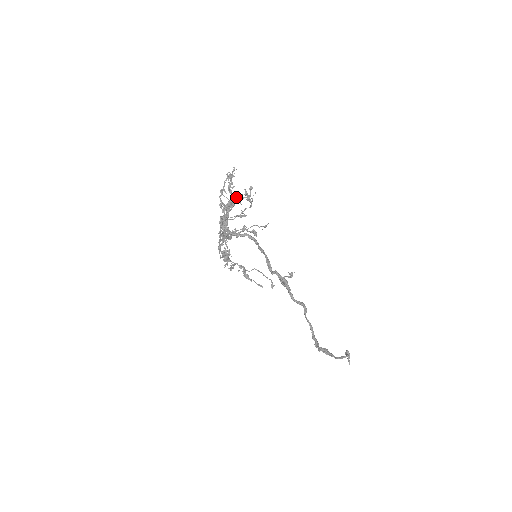
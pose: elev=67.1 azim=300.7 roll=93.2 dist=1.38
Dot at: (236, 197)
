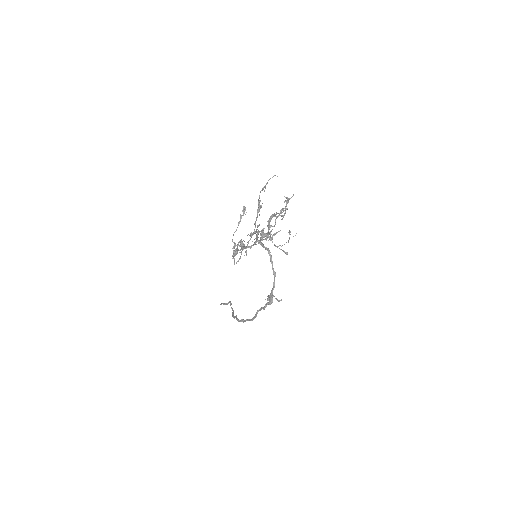
Dot at: occluded
